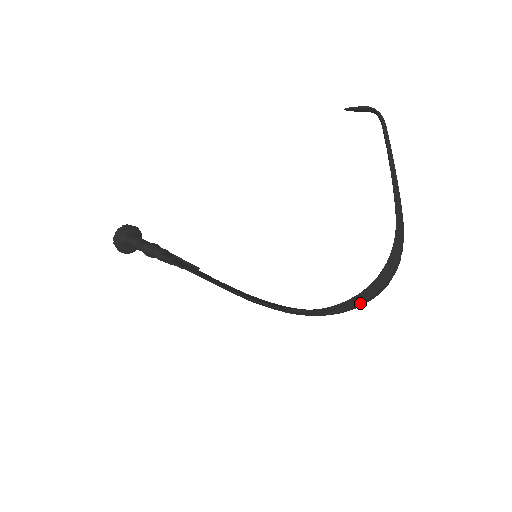
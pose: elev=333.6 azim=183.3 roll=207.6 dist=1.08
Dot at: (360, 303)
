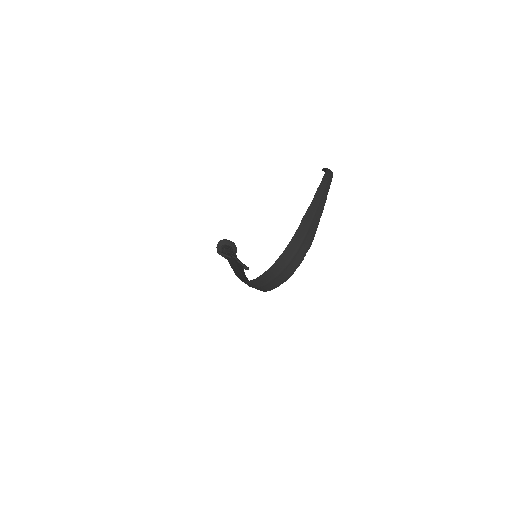
Dot at: (274, 281)
